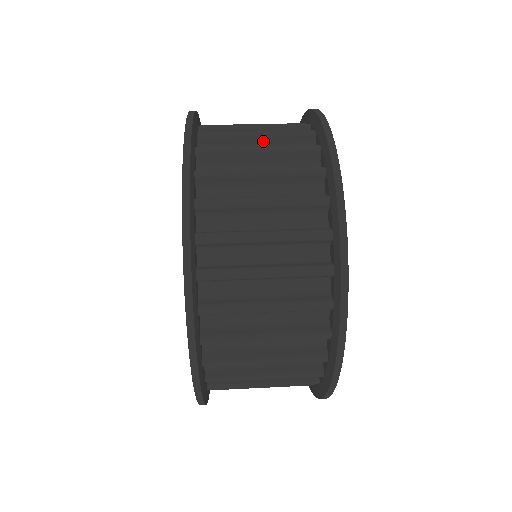
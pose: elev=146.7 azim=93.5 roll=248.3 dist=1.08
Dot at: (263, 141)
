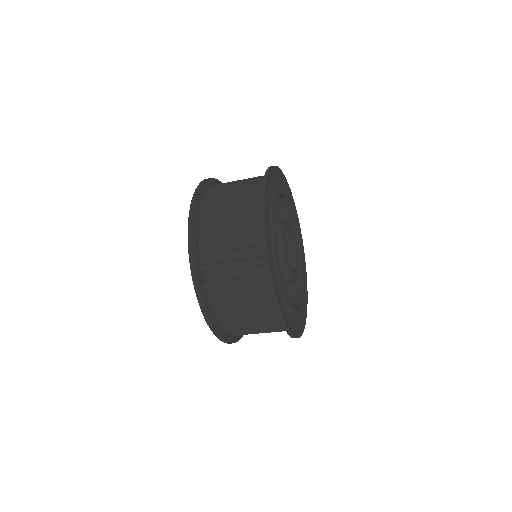
Dot at: (238, 192)
